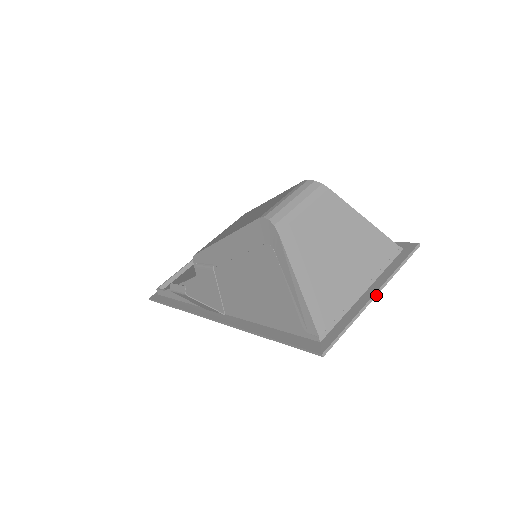
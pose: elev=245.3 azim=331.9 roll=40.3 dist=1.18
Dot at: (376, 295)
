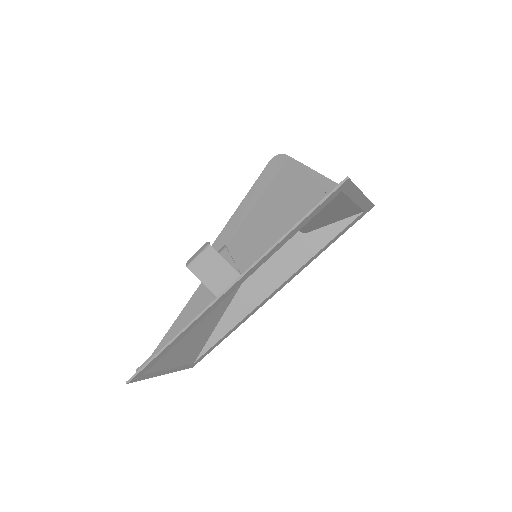
Dot at: occluded
